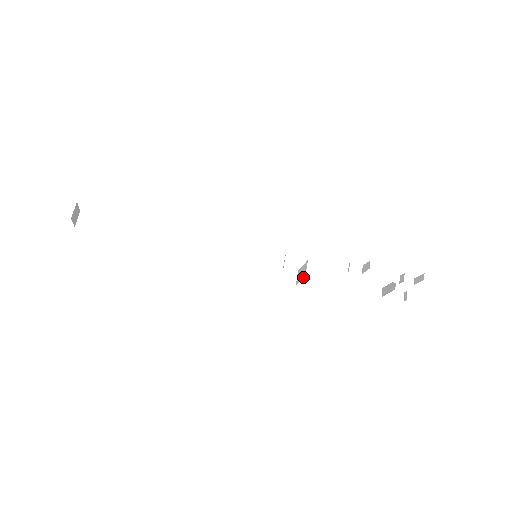
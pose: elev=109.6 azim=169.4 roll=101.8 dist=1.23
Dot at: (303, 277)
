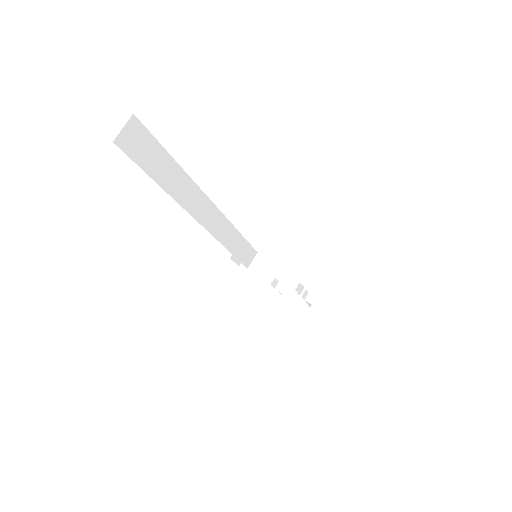
Dot at: (265, 280)
